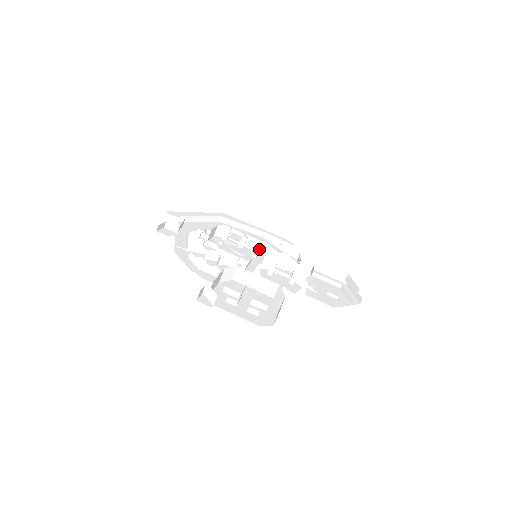
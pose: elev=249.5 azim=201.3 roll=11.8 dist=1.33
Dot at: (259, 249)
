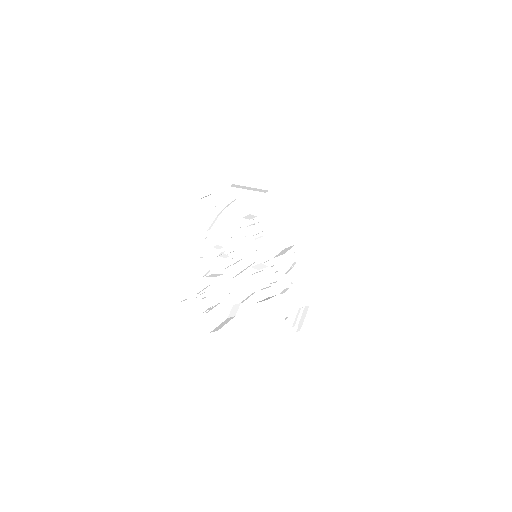
Dot at: (266, 247)
